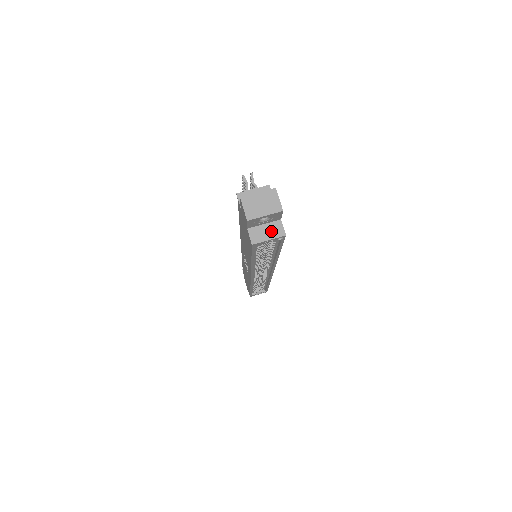
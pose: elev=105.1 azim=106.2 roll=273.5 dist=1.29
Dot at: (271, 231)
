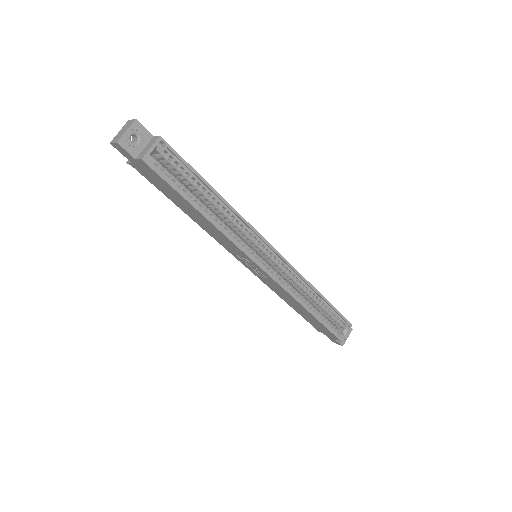
Dot at: (150, 145)
